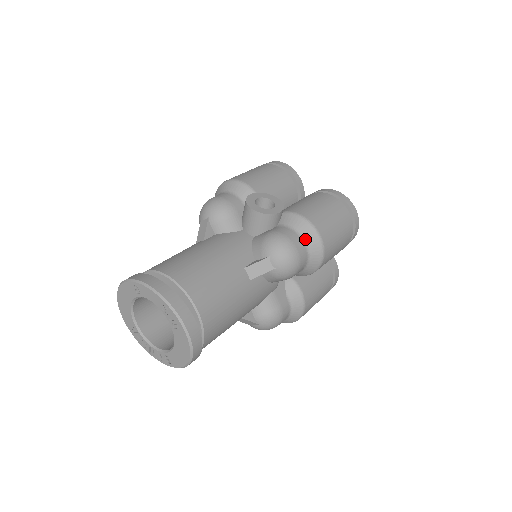
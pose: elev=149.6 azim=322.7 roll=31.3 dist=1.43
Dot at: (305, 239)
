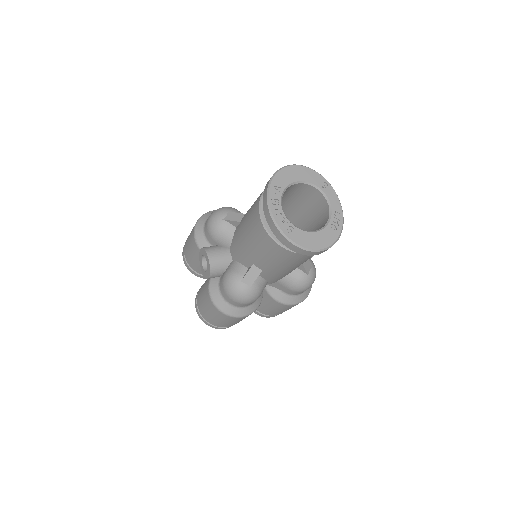
Dot at: occluded
